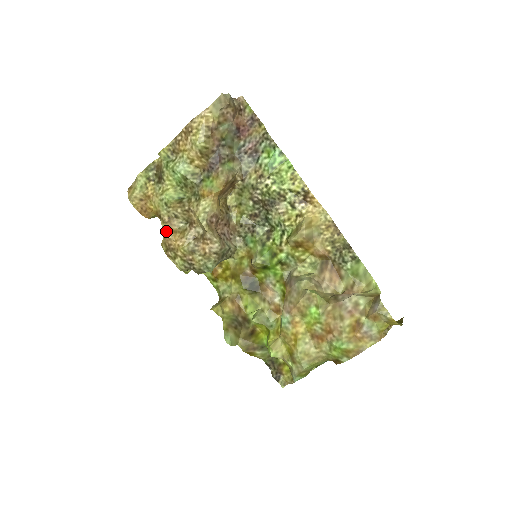
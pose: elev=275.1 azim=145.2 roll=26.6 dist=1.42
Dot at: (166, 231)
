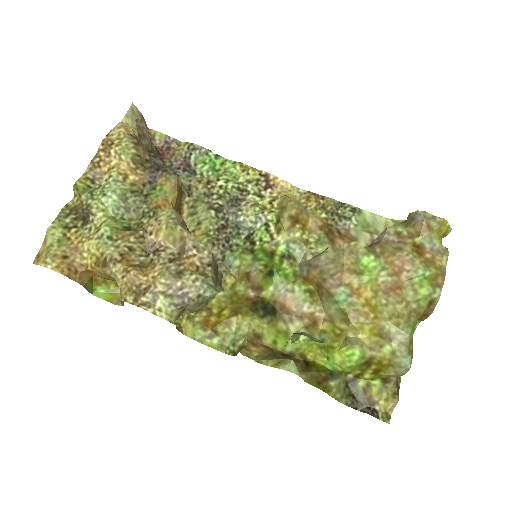
Dot at: (125, 270)
